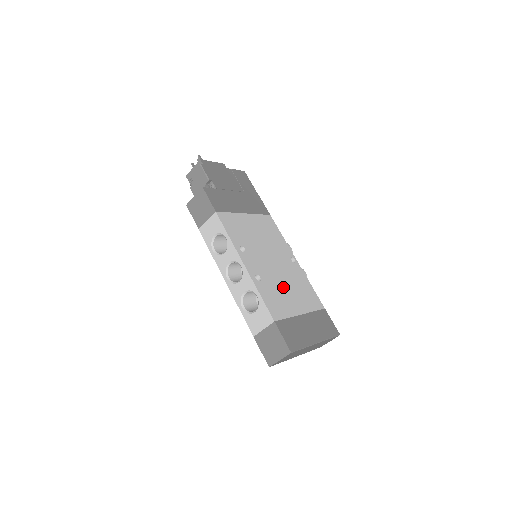
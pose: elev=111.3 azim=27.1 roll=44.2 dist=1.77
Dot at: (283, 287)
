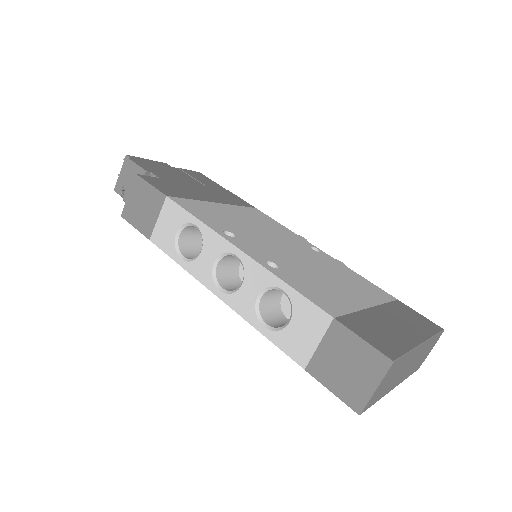
Dot at: (319, 276)
